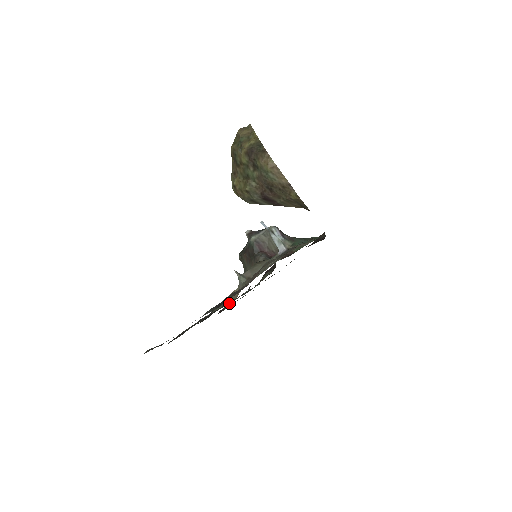
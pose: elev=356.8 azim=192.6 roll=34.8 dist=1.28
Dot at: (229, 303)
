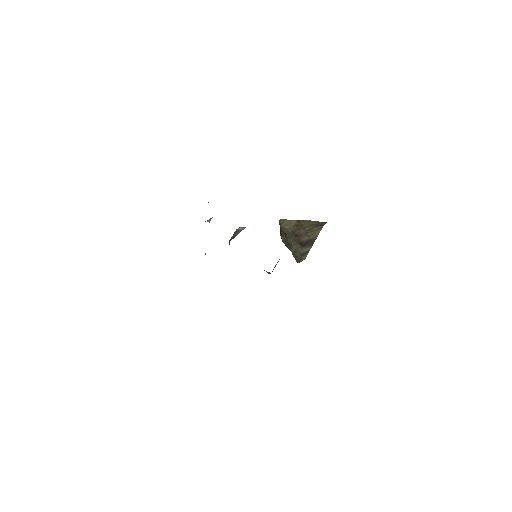
Dot at: occluded
